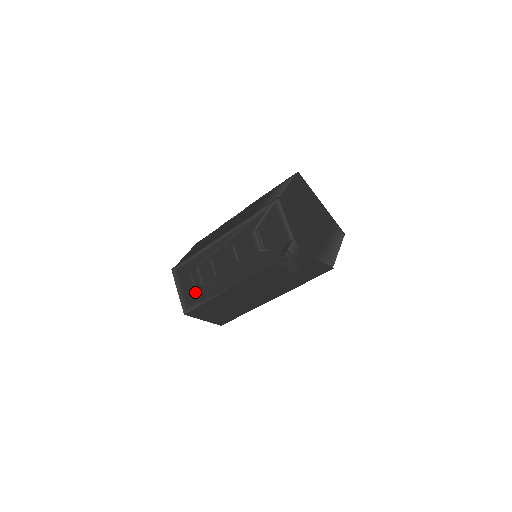
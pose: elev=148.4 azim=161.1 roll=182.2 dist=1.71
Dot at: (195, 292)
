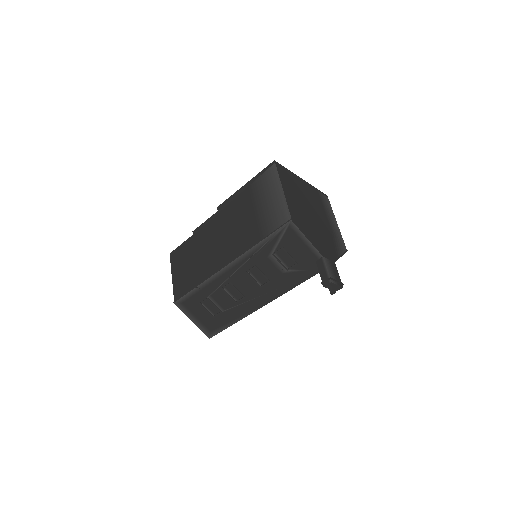
Dot at: (215, 319)
